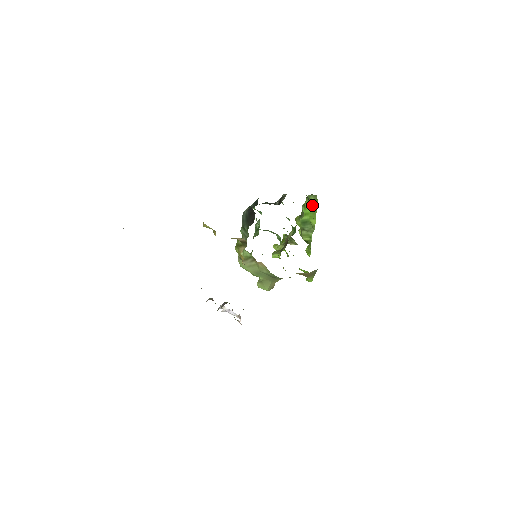
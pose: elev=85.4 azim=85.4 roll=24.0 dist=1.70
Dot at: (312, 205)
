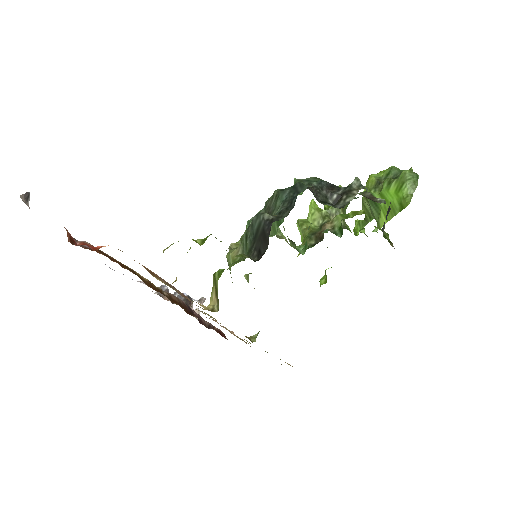
Dot at: (398, 198)
